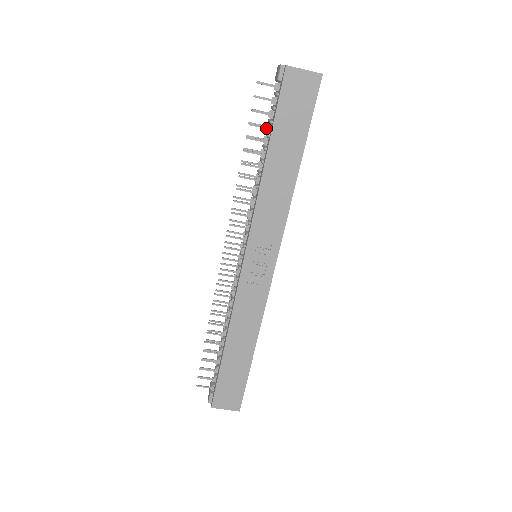
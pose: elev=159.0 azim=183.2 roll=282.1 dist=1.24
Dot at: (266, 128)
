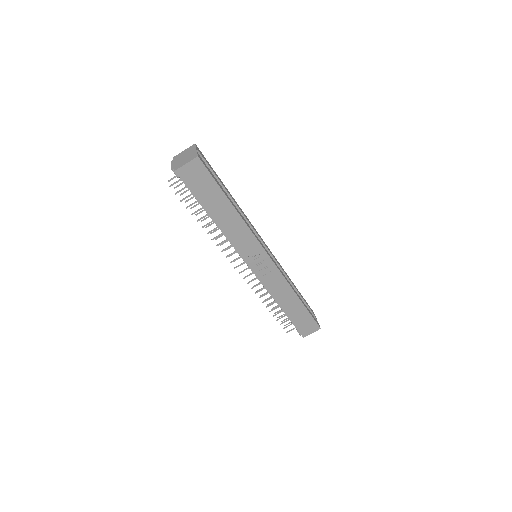
Dot at: occluded
